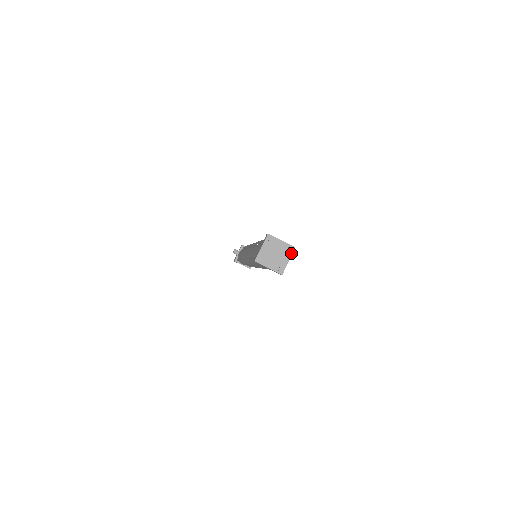
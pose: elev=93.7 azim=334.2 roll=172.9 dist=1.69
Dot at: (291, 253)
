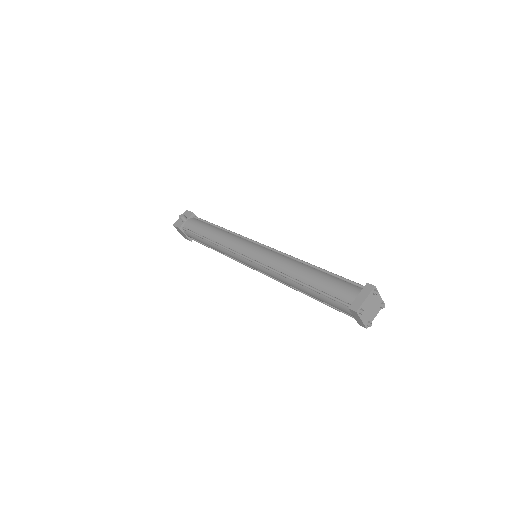
Dot at: (380, 309)
